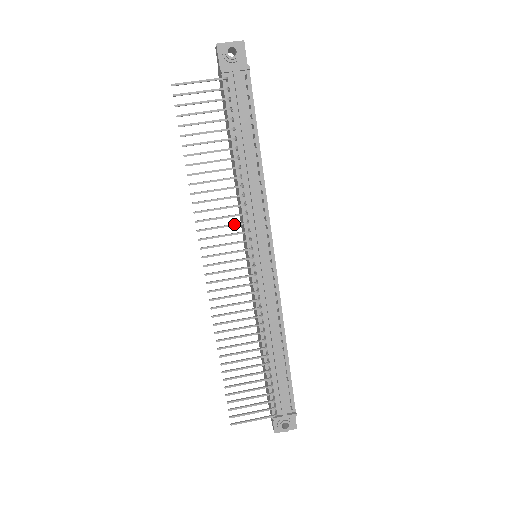
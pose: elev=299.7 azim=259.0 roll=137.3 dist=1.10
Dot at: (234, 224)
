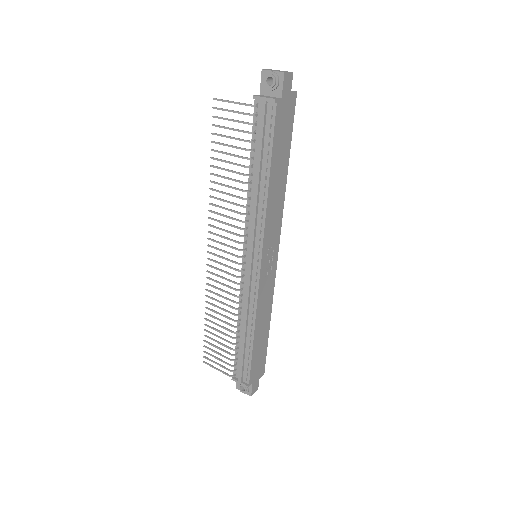
Dot at: (233, 226)
